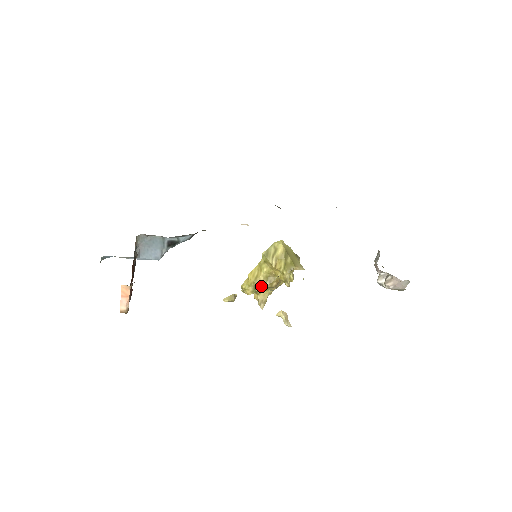
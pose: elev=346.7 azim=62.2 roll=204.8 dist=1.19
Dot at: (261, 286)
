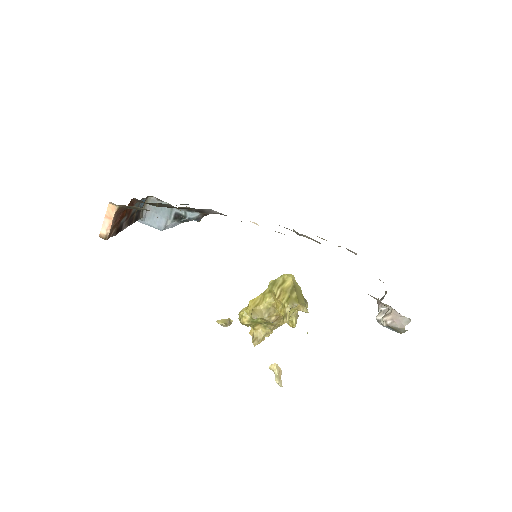
Dot at: (259, 315)
